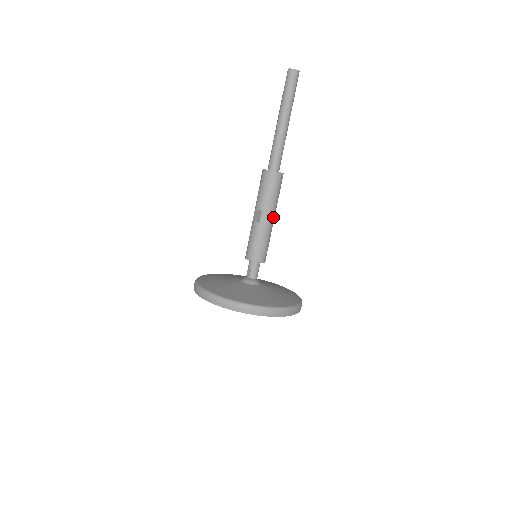
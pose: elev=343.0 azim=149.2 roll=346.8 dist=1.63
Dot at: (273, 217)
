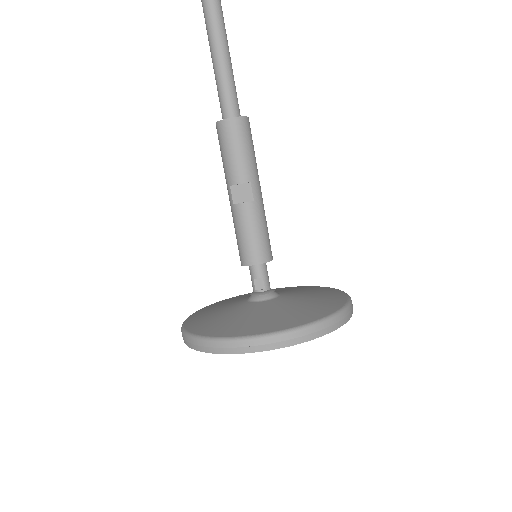
Dot at: occluded
